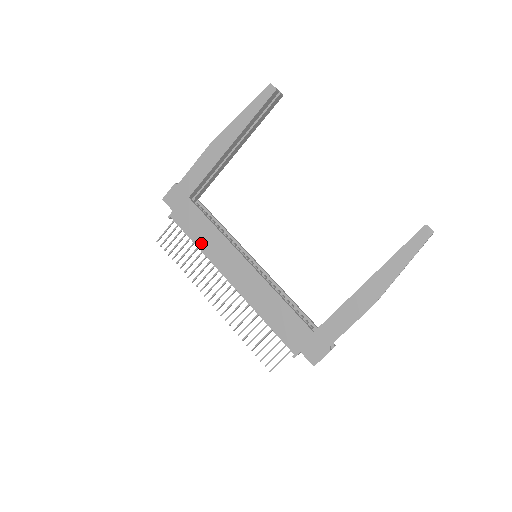
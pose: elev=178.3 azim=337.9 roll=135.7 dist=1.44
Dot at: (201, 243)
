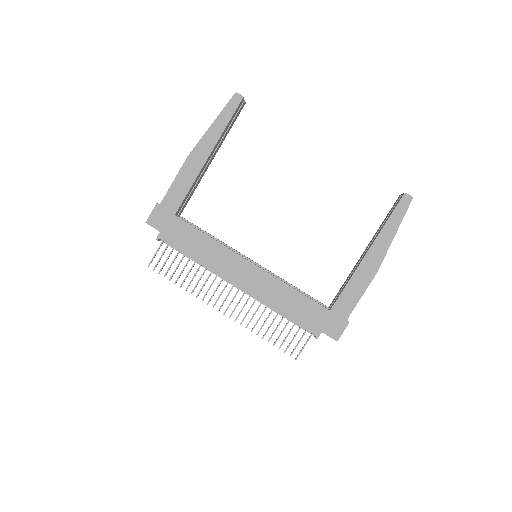
Dot at: (199, 256)
